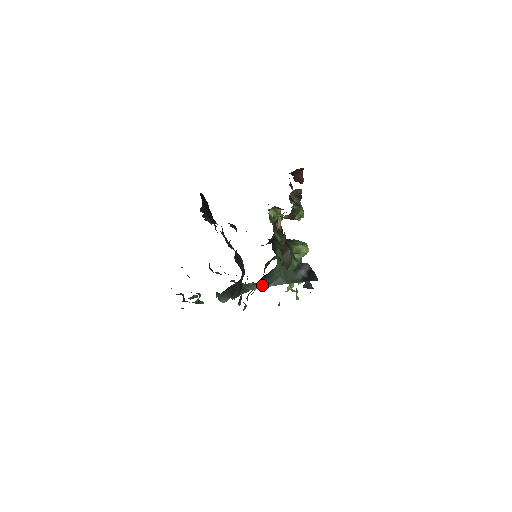
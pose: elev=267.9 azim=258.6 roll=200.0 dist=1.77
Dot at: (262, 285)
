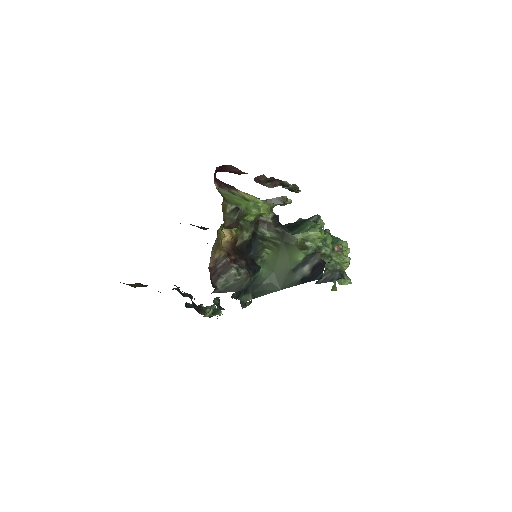
Dot at: (253, 296)
